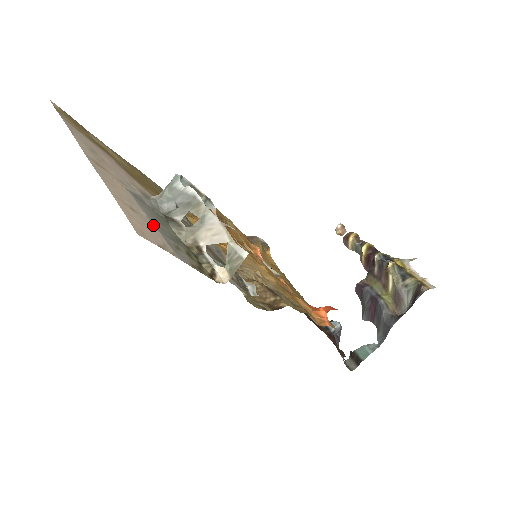
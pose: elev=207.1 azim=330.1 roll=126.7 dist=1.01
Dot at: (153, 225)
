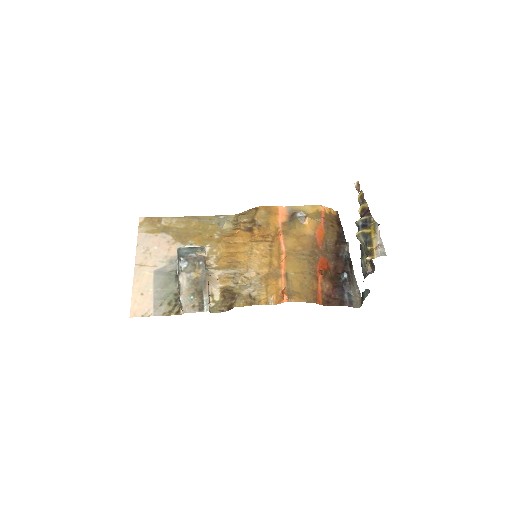
Dot at: (152, 296)
